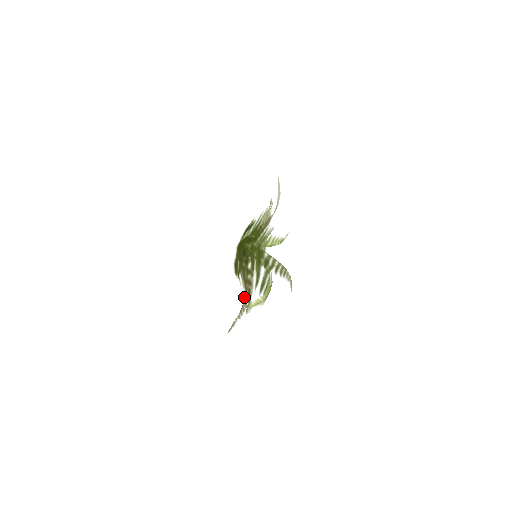
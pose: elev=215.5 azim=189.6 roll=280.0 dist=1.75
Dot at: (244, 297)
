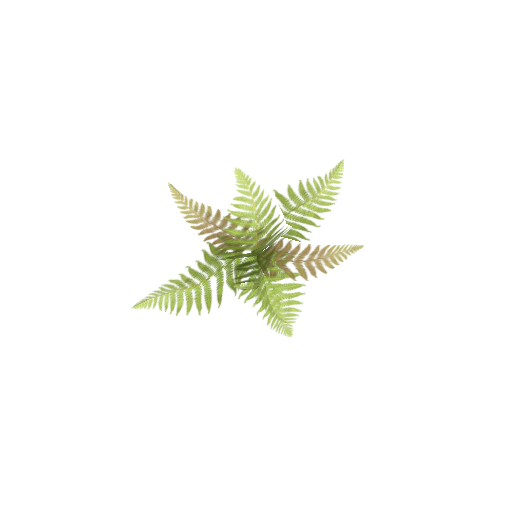
Dot at: (211, 223)
